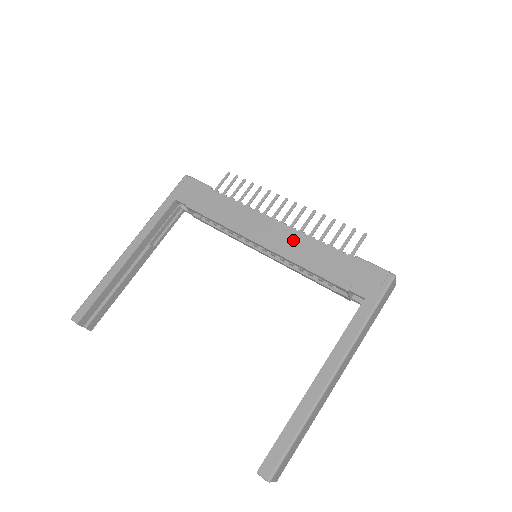
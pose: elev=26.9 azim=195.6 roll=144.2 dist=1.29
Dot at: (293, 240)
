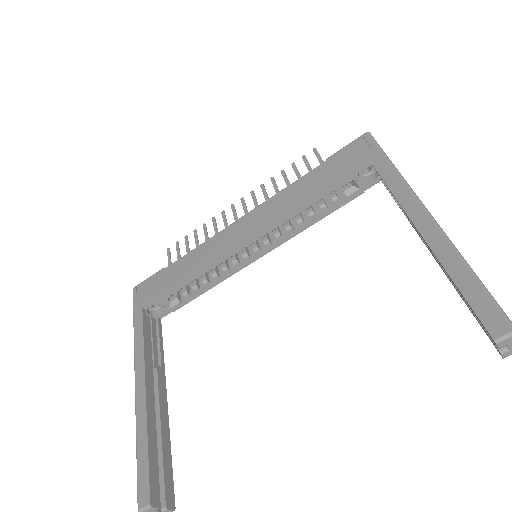
Dot at: (269, 208)
